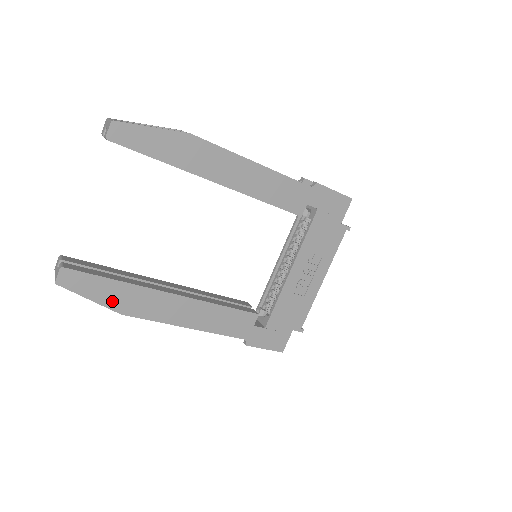
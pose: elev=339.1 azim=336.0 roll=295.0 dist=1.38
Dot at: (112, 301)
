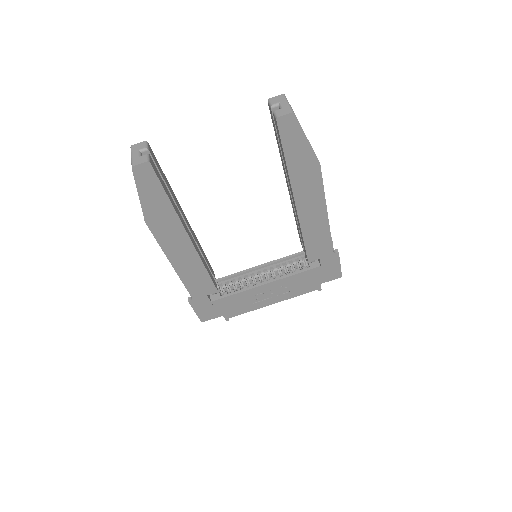
Dot at: (151, 209)
